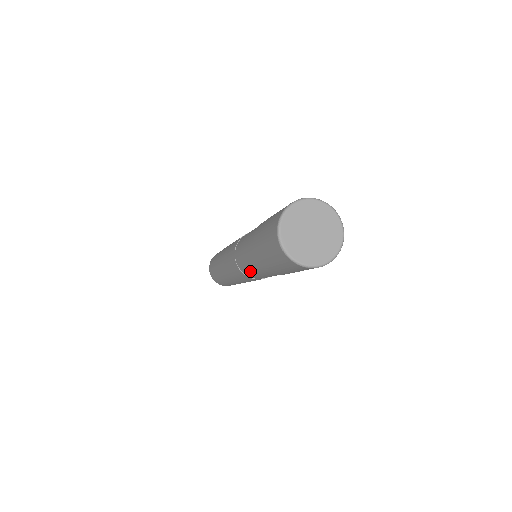
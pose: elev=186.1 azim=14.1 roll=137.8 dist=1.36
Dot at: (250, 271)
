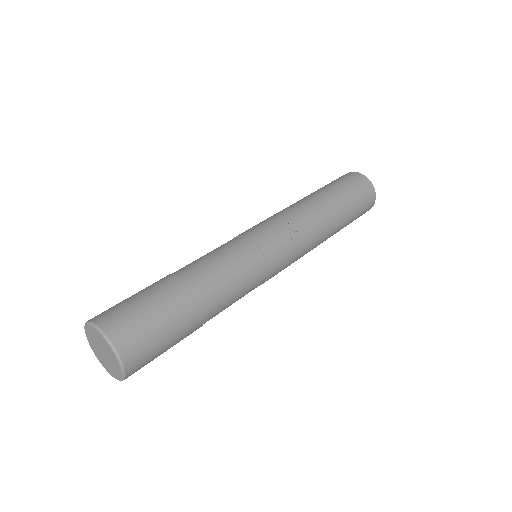
Dot at: occluded
